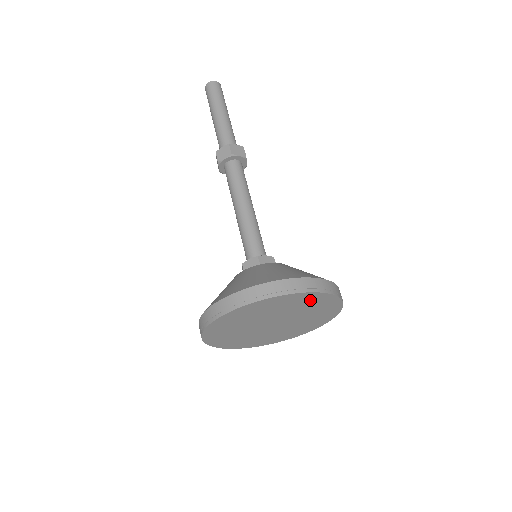
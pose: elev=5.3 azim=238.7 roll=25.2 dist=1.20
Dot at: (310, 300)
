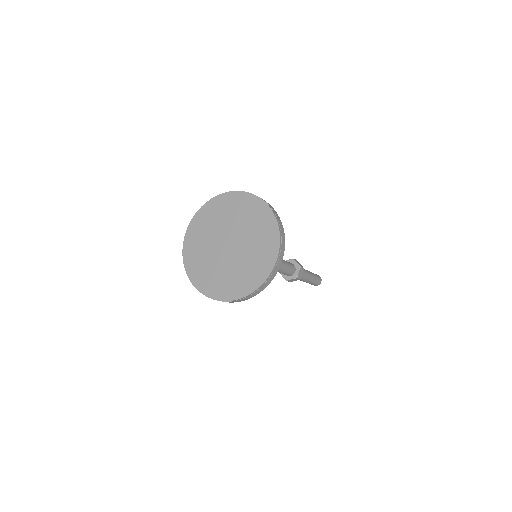
Dot at: (228, 204)
